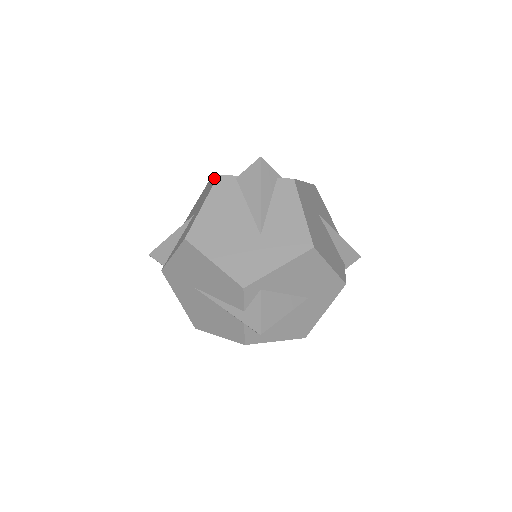
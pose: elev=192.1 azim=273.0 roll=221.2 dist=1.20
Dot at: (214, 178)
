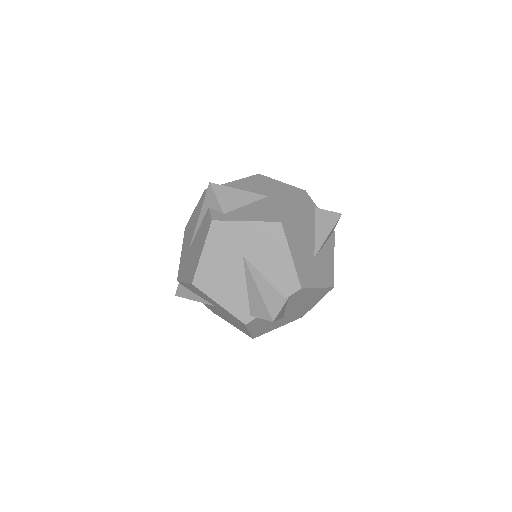
Dot at: occluded
